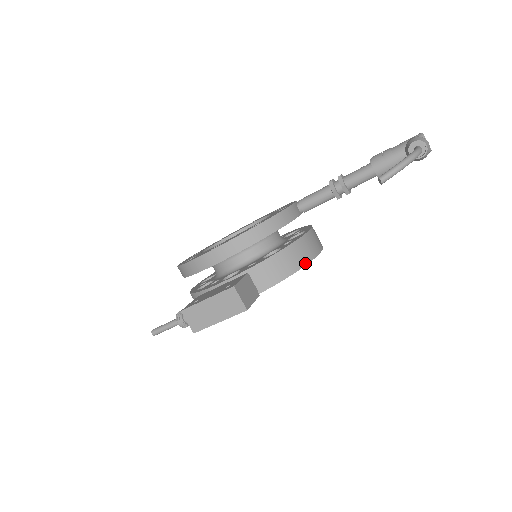
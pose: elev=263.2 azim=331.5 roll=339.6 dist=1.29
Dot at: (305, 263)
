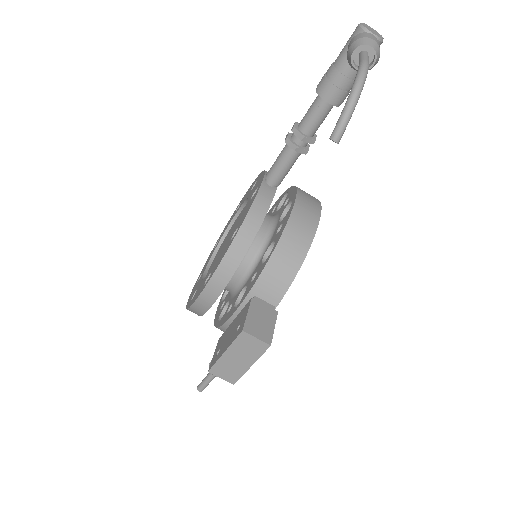
Dot at: (308, 244)
